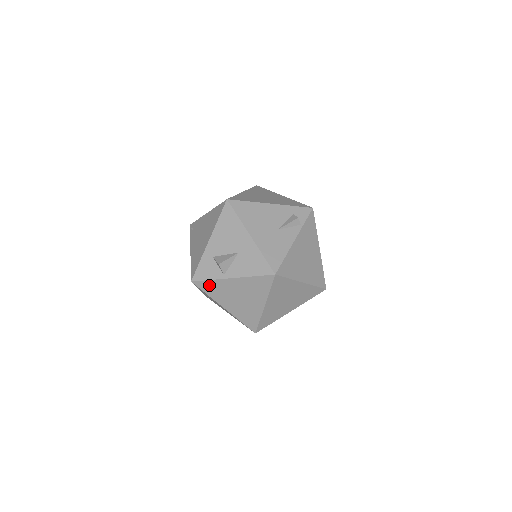
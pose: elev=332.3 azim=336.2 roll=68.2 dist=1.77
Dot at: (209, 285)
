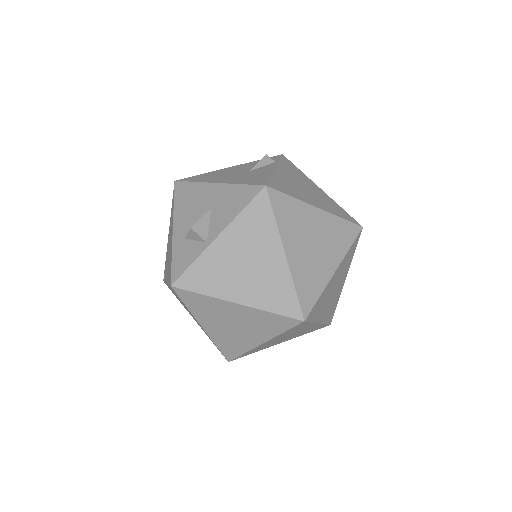
Dot at: (196, 274)
